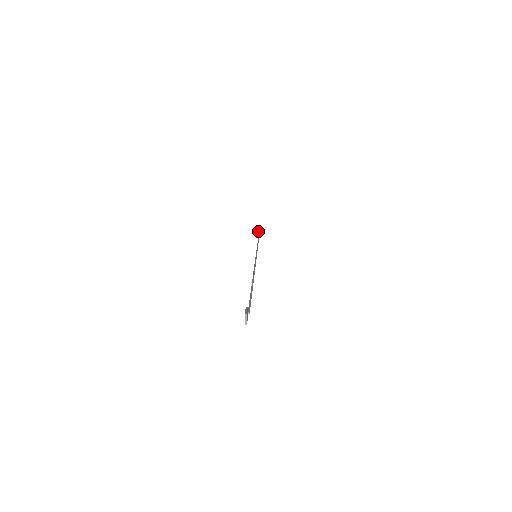
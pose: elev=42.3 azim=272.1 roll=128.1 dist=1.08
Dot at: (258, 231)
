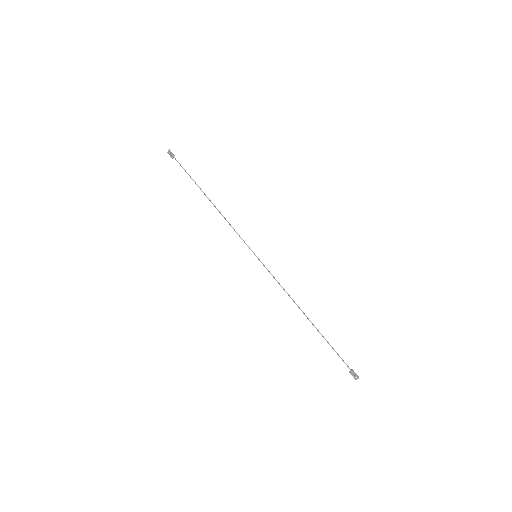
Dot at: (174, 155)
